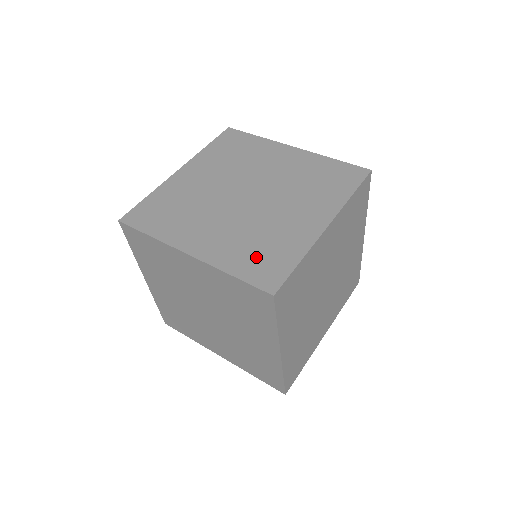
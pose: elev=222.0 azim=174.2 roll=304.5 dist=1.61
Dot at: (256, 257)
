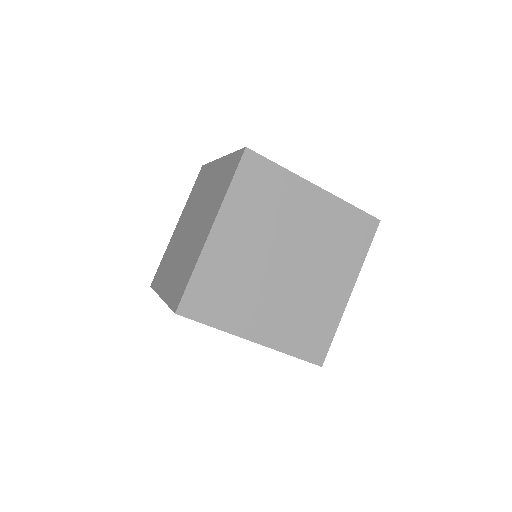
Dot at: (178, 283)
